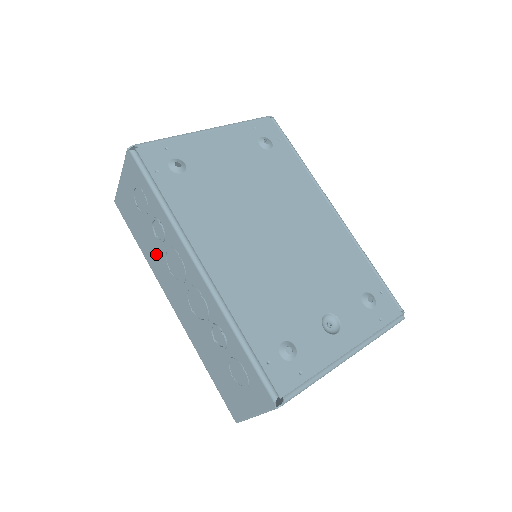
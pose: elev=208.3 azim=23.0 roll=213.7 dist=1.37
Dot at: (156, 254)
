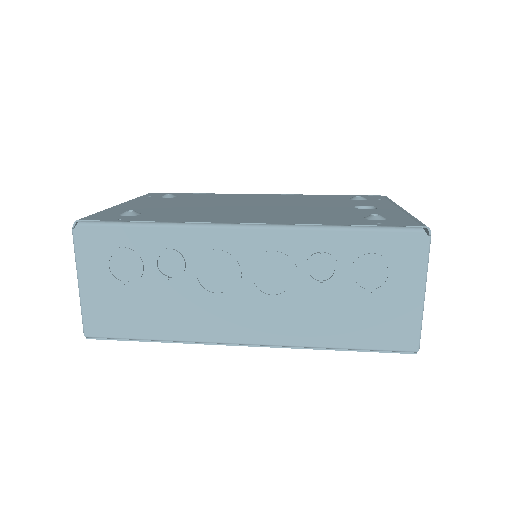
Dot at: (184, 305)
